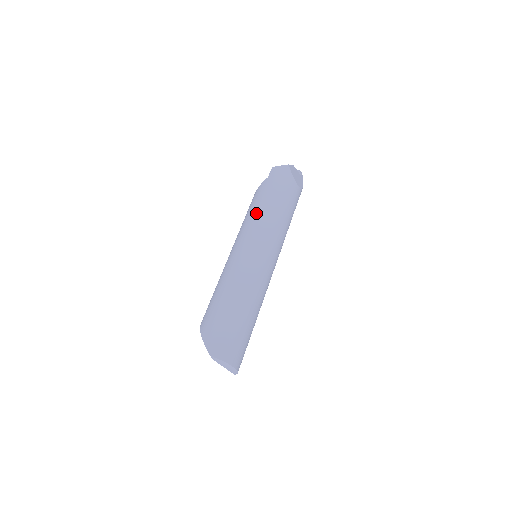
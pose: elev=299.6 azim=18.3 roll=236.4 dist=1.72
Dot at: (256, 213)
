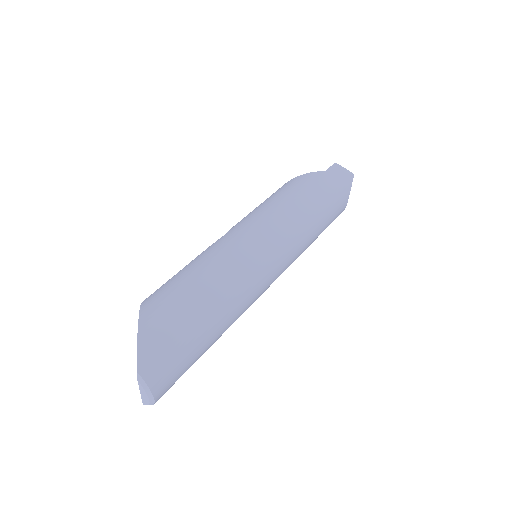
Dot at: (293, 206)
